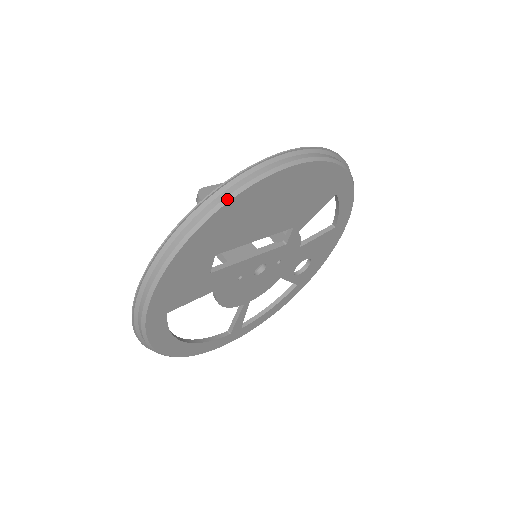
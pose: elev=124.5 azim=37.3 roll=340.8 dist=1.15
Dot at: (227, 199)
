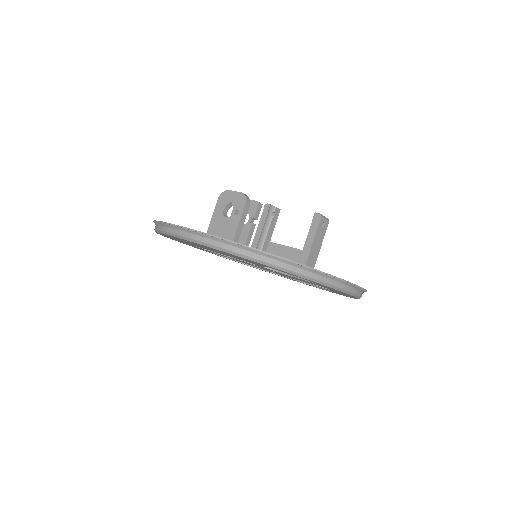
Dot at: (156, 230)
